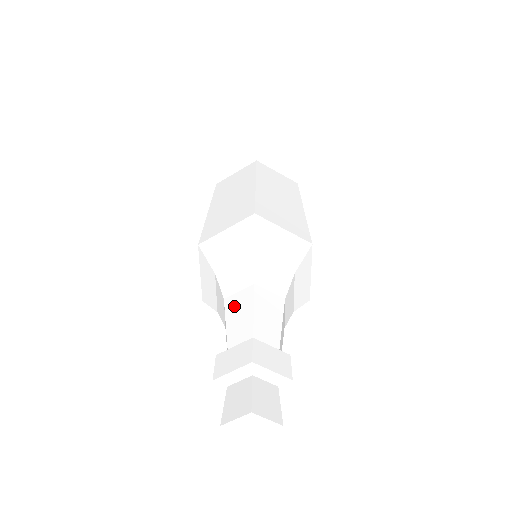
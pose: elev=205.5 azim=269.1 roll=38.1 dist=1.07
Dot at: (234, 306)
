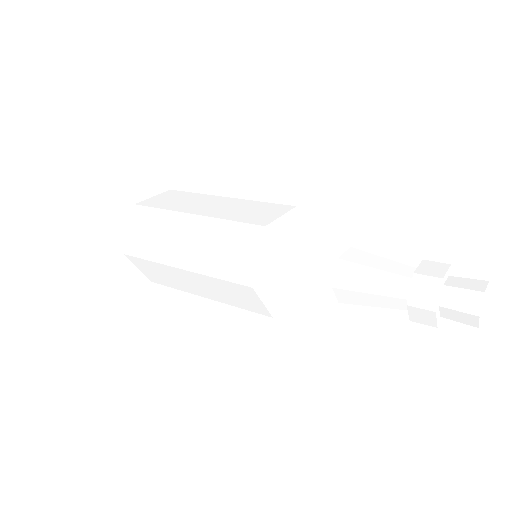
Dot at: (358, 258)
